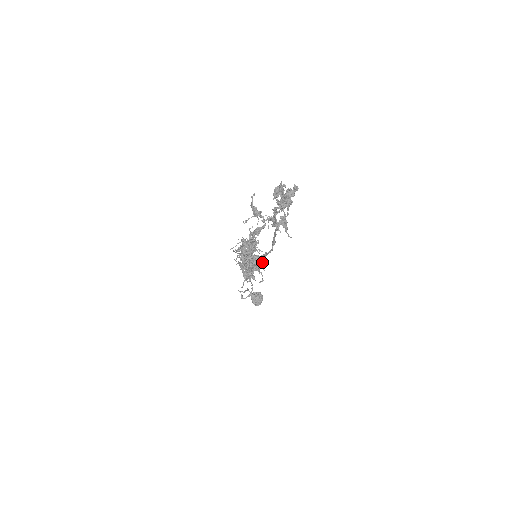
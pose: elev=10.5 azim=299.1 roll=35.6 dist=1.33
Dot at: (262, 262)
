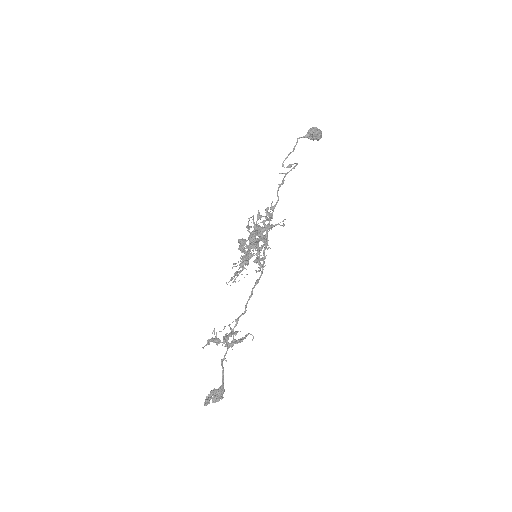
Dot at: occluded
